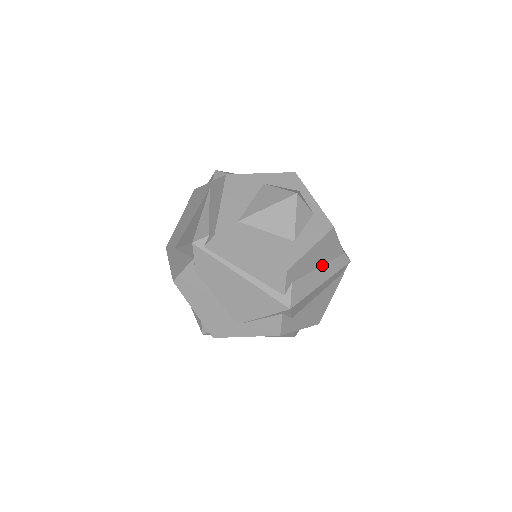
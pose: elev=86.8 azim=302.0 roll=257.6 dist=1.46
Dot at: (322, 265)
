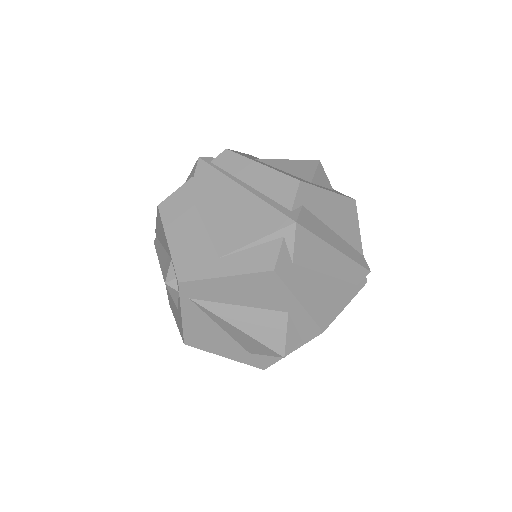
Dot at: (338, 235)
